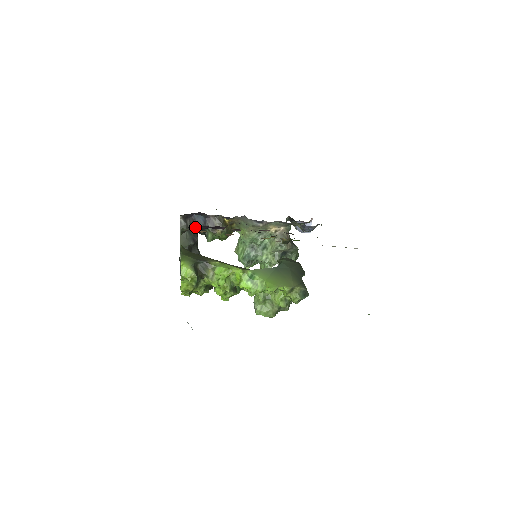
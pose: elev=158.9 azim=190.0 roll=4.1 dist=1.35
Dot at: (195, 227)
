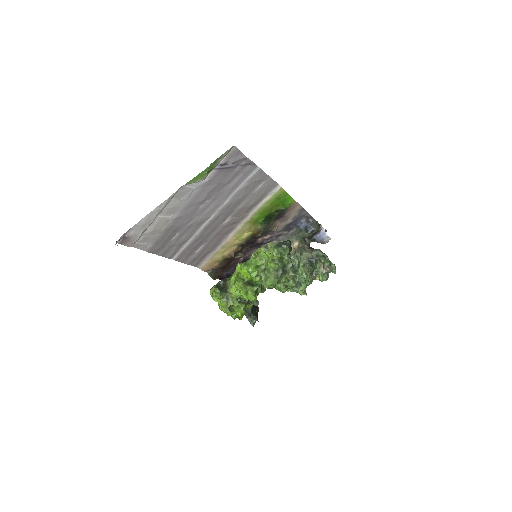
Dot at: occluded
